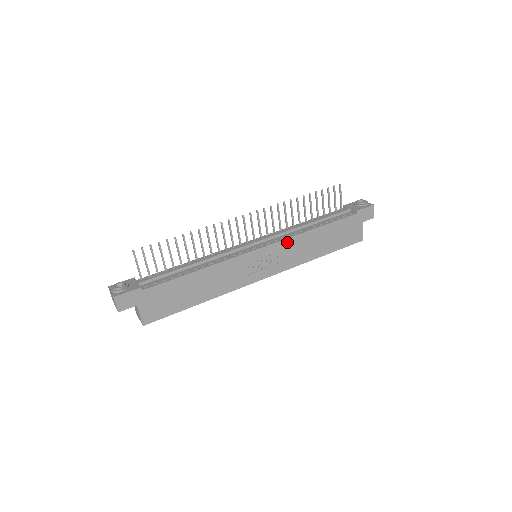
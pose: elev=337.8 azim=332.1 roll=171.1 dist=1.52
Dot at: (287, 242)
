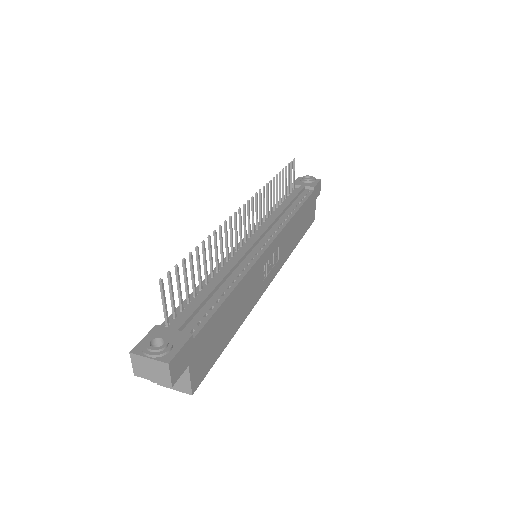
Dot at: (284, 231)
